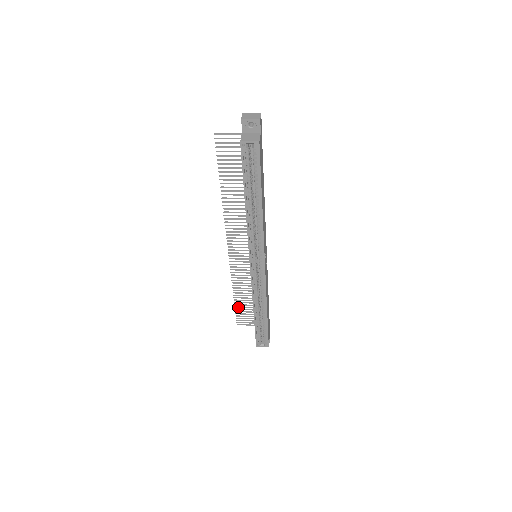
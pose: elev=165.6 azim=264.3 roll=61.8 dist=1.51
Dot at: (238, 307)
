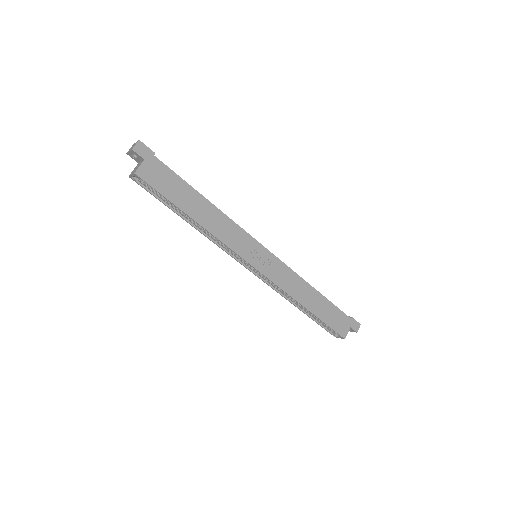
Dot at: occluded
